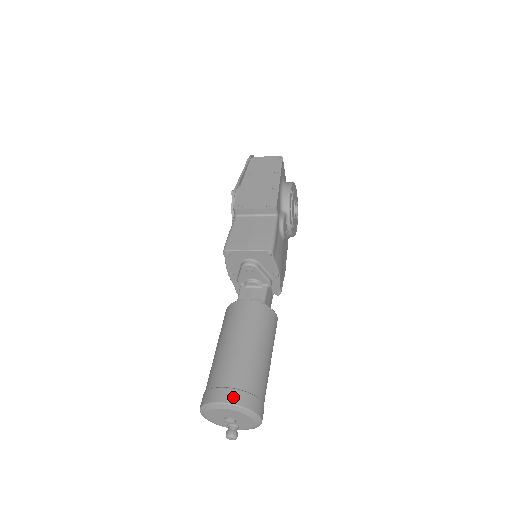
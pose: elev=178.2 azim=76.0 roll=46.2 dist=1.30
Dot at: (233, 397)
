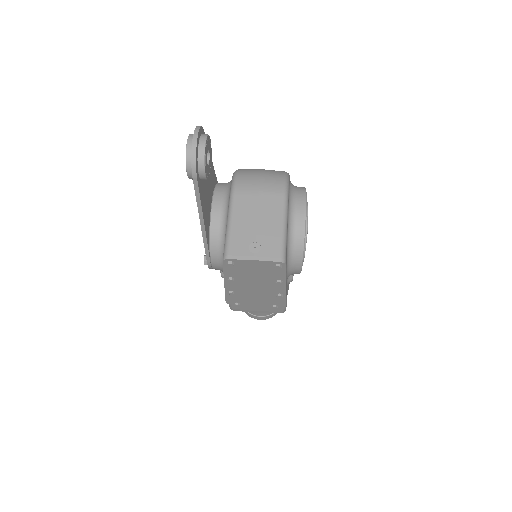
Dot at: (266, 318)
